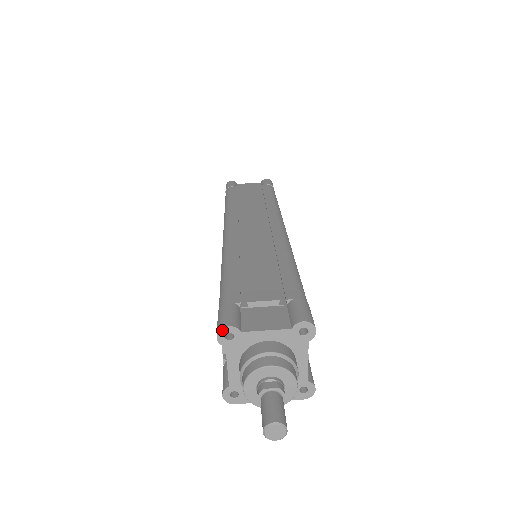
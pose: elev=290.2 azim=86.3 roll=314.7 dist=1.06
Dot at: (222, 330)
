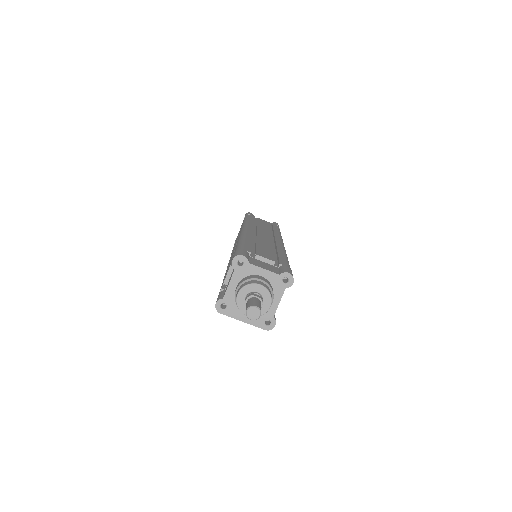
Dot at: (238, 256)
